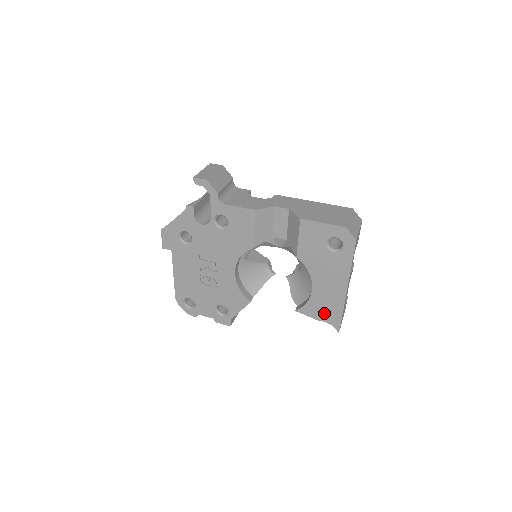
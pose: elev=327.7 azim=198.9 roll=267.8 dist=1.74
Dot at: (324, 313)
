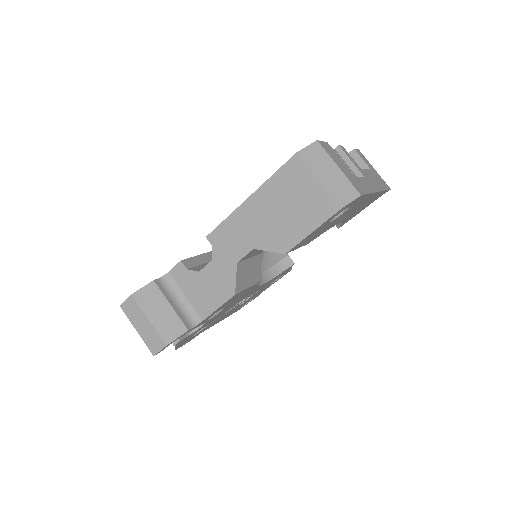
Dot at: occluded
